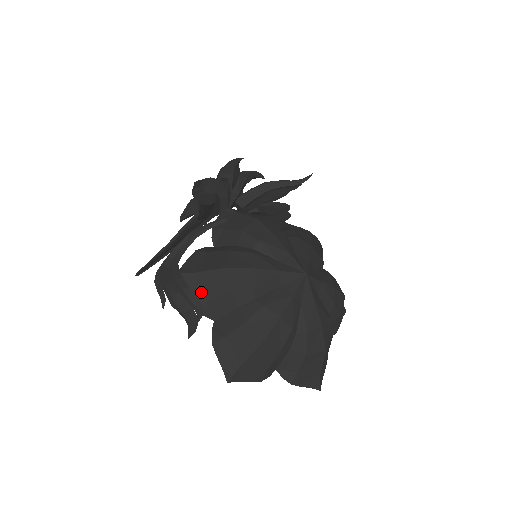
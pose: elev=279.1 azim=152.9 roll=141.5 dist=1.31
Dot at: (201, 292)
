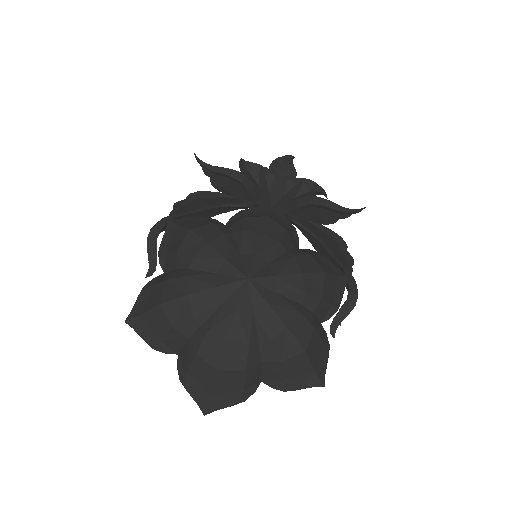
Dot at: (169, 242)
